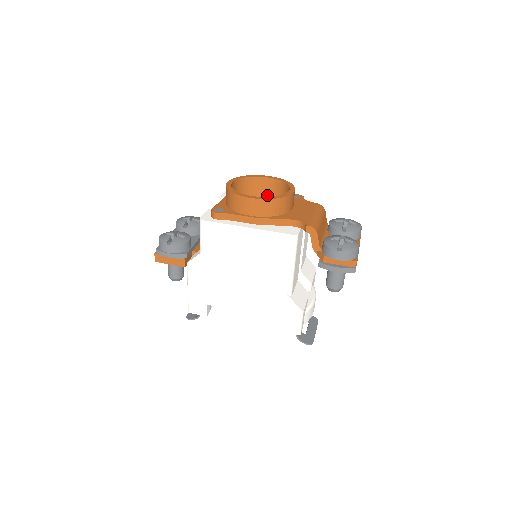
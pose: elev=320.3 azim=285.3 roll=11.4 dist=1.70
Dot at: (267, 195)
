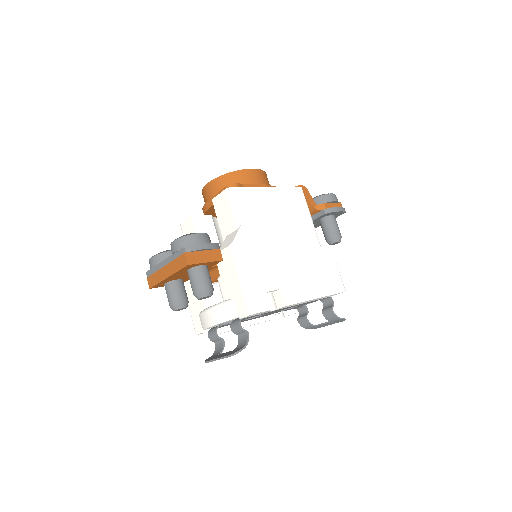
Dot at: occluded
